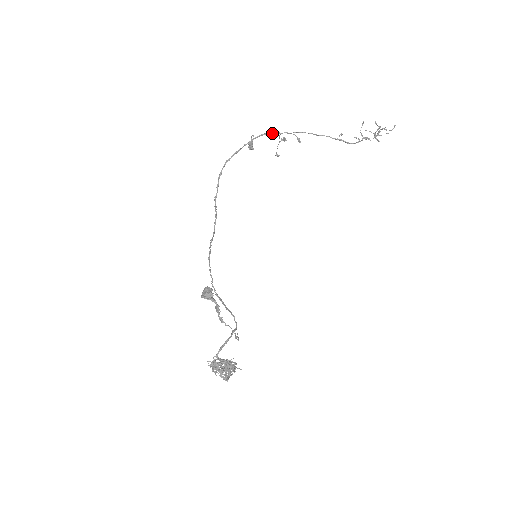
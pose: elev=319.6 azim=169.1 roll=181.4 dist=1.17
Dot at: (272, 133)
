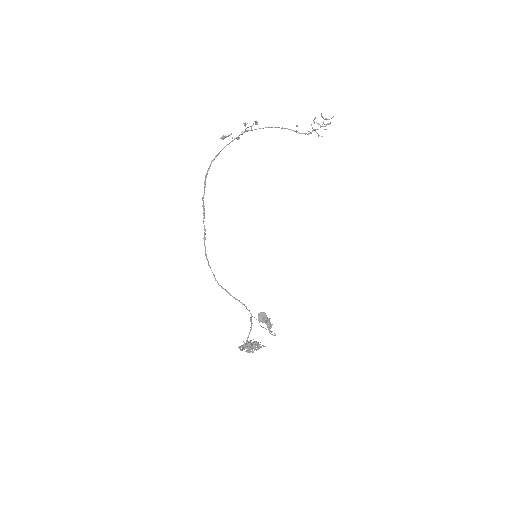
Dot at: occluded
